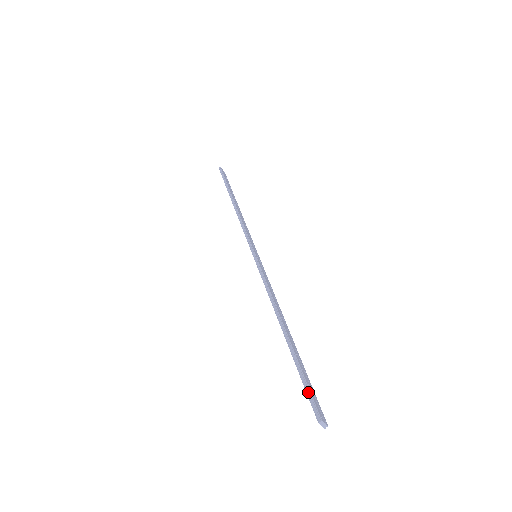
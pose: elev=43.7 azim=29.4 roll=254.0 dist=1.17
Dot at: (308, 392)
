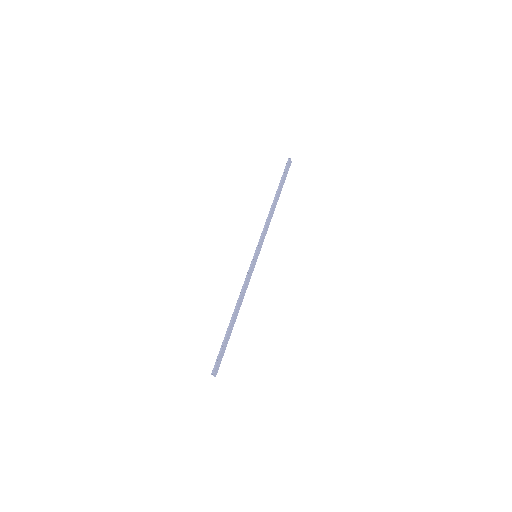
Dot at: (218, 358)
